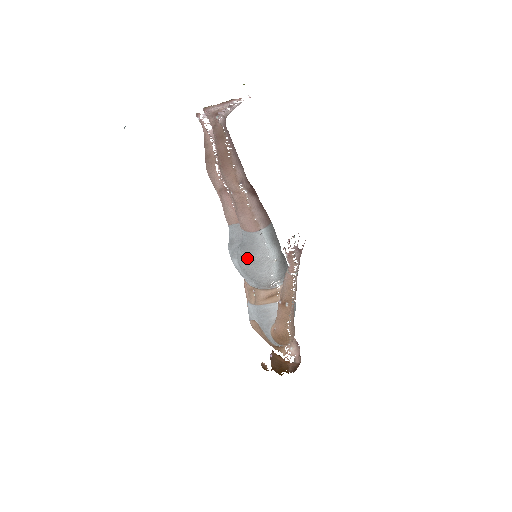
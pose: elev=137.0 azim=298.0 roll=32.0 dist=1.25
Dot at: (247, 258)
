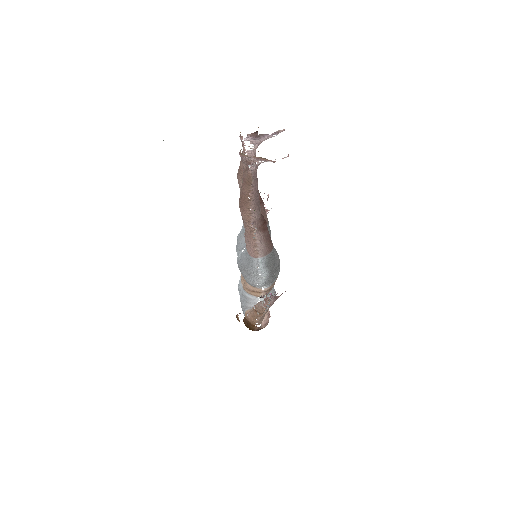
Dot at: (242, 267)
